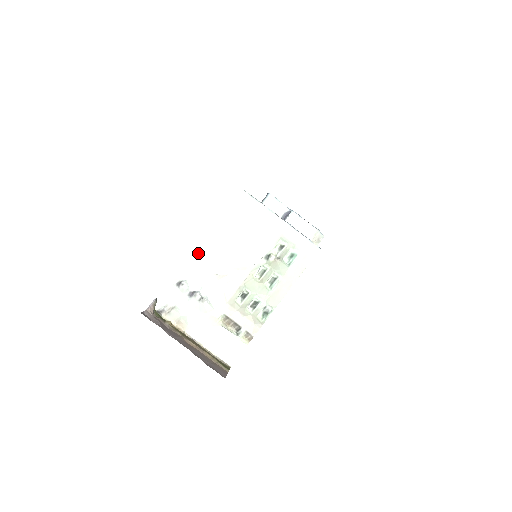
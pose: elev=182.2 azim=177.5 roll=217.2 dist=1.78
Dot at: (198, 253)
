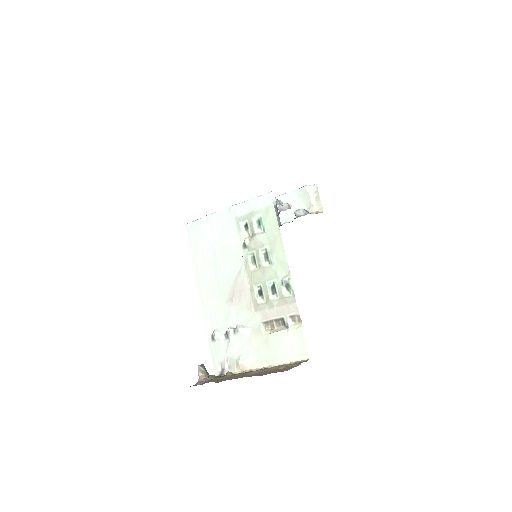
Dot at: (203, 301)
